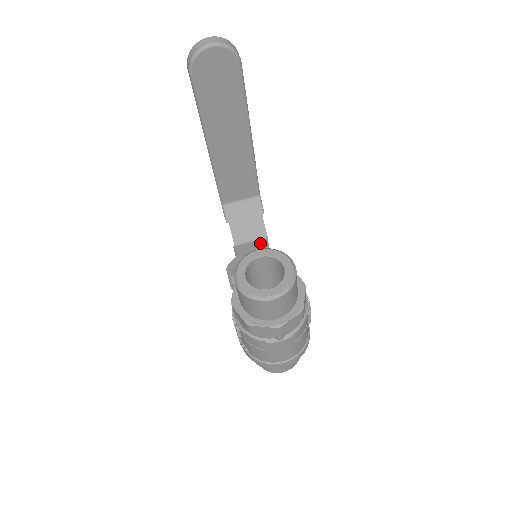
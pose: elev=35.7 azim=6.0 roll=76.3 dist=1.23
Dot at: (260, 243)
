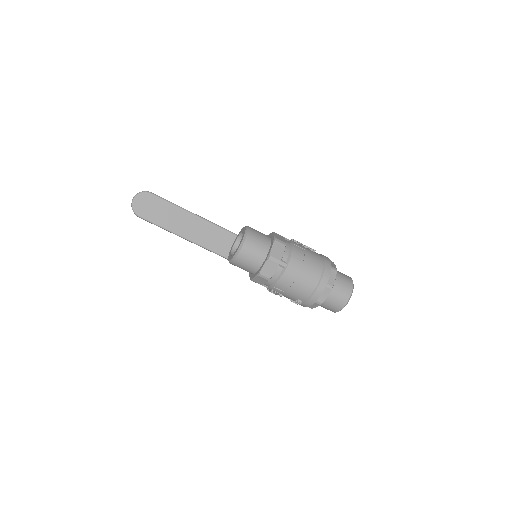
Dot at: occluded
